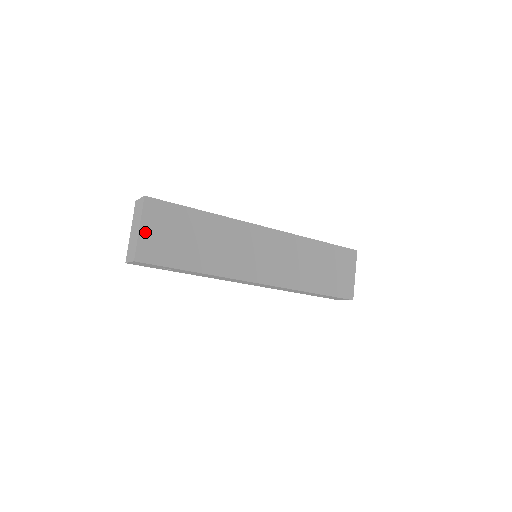
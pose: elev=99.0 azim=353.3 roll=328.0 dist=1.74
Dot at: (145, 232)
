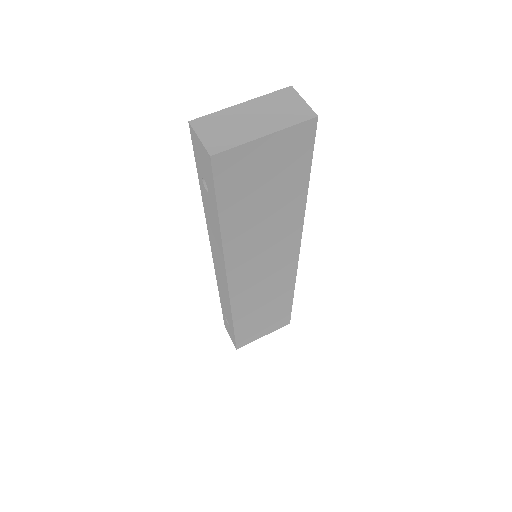
Dot at: (262, 145)
